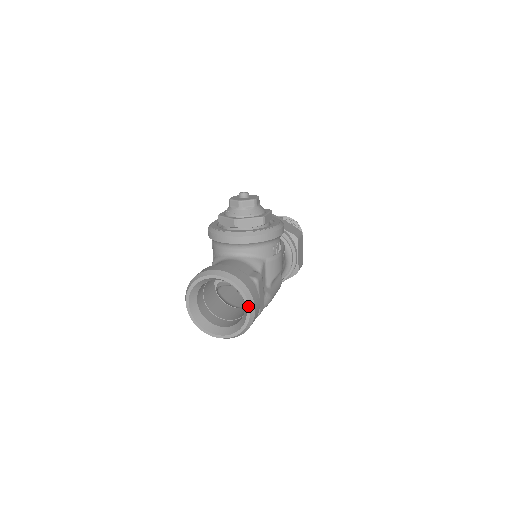
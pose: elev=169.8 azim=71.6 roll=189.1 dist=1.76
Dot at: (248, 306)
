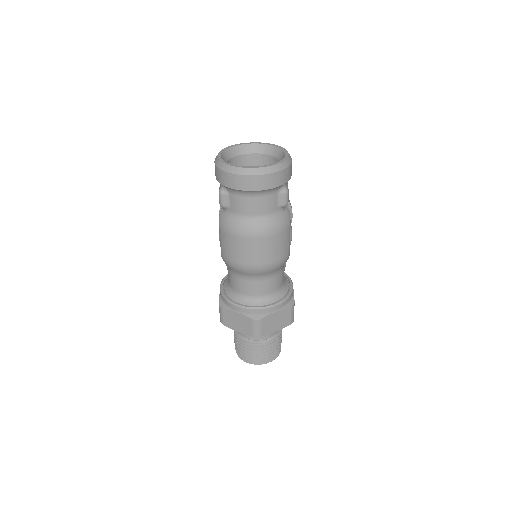
Dot at: (287, 152)
